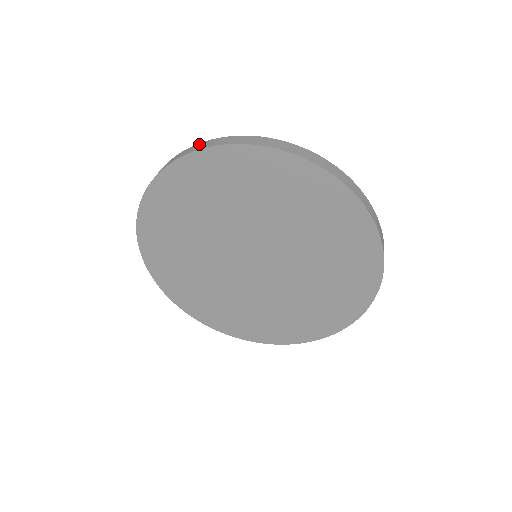
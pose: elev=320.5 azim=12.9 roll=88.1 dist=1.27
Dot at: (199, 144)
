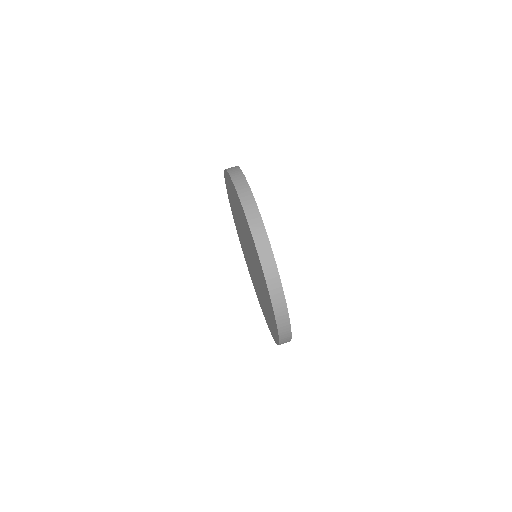
Dot at: (277, 278)
